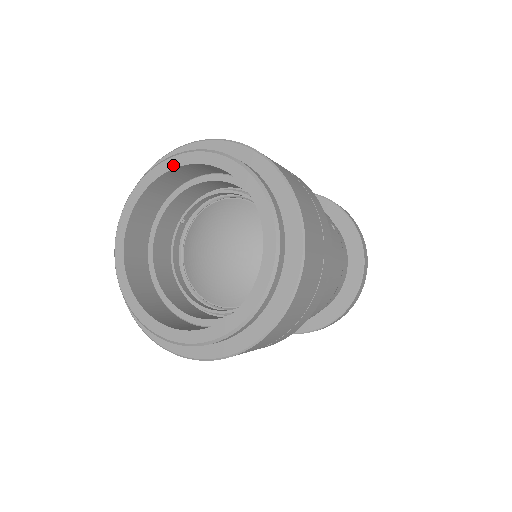
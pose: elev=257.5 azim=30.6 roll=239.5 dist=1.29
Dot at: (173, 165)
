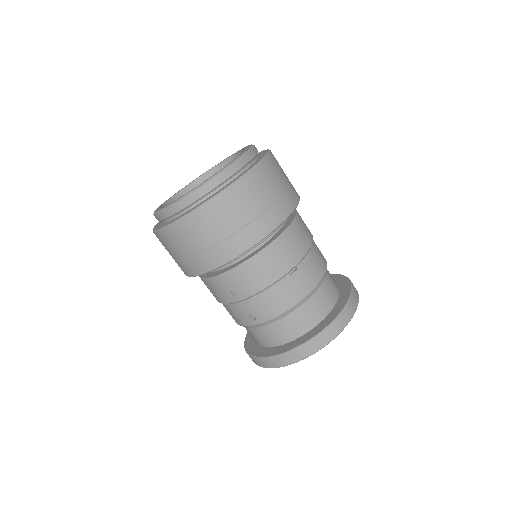
Dot at: (216, 165)
